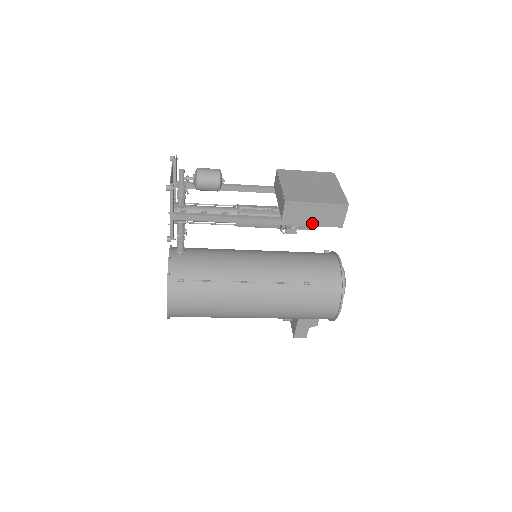
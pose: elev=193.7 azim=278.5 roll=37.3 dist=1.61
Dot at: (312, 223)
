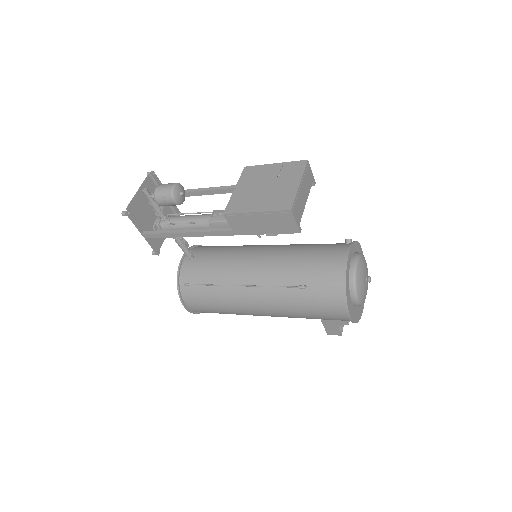
Dot at: (265, 231)
